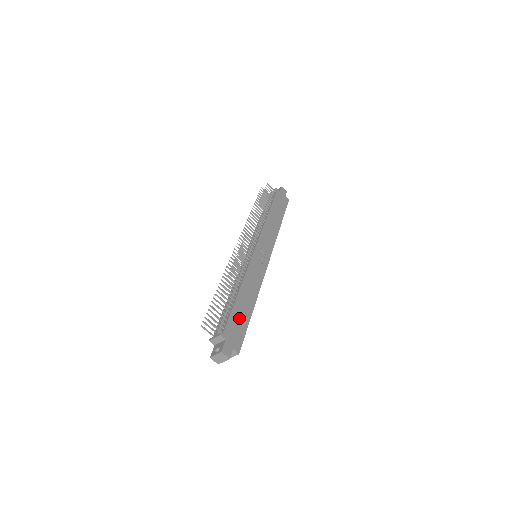
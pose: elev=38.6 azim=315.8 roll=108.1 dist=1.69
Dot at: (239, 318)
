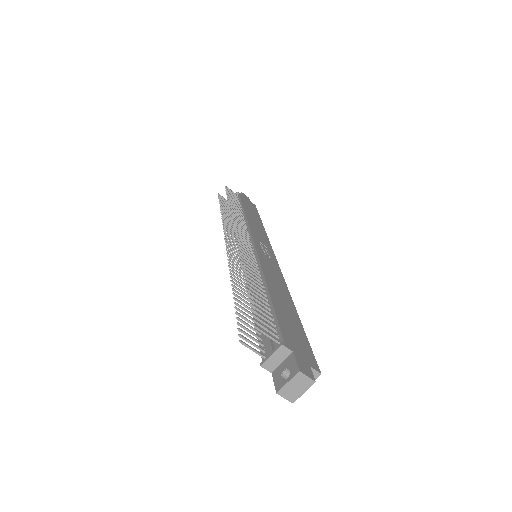
Dot at: (289, 322)
